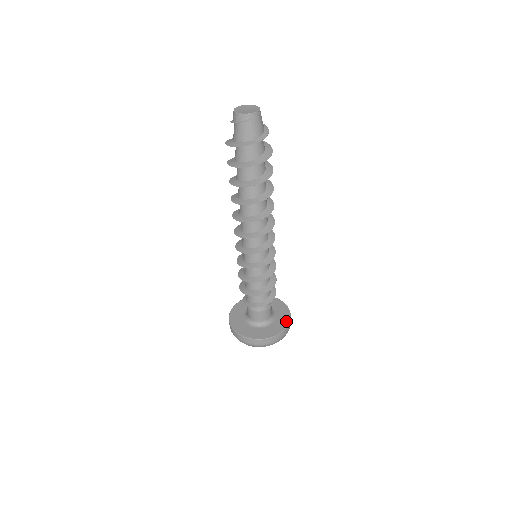
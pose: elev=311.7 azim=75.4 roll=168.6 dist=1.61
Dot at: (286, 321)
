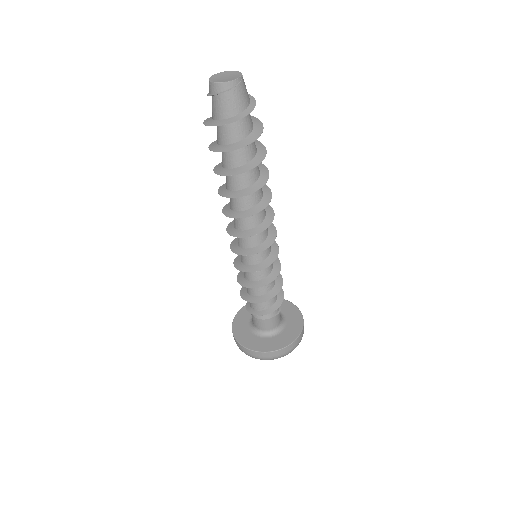
Dot at: (298, 327)
